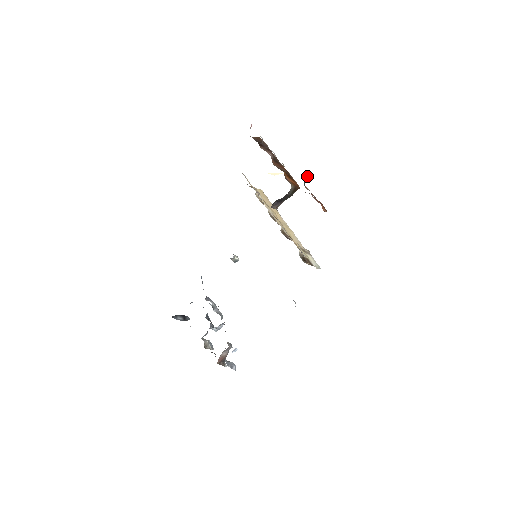
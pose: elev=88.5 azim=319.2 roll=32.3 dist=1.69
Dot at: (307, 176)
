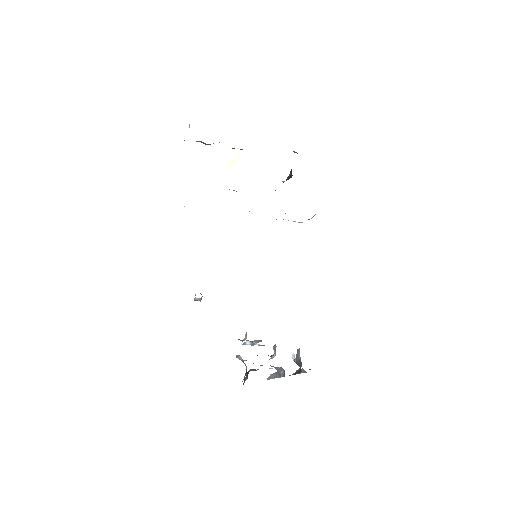
Dot at: occluded
